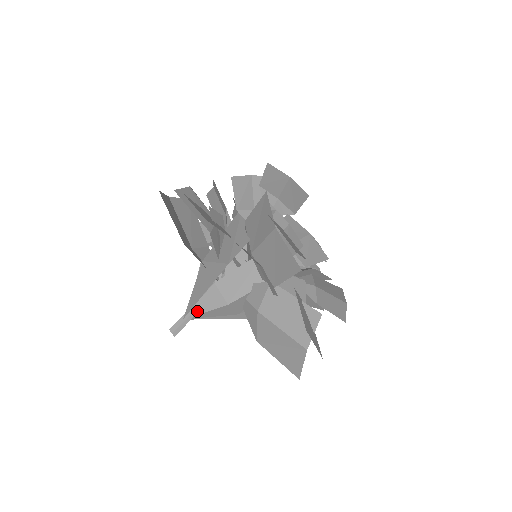
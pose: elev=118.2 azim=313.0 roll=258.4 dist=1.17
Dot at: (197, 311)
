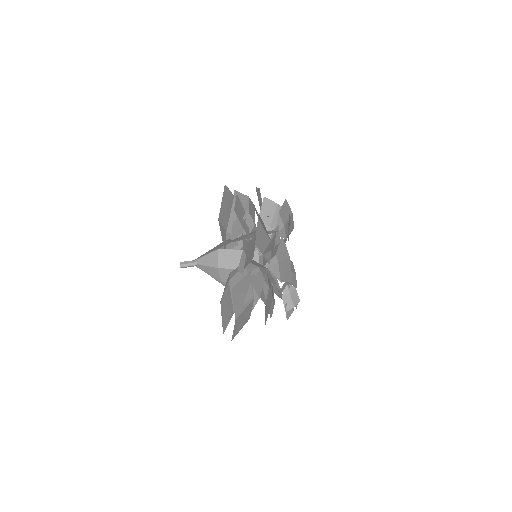
Dot at: (201, 262)
